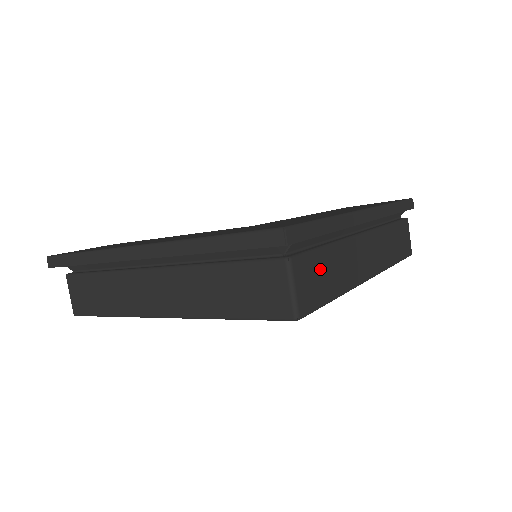
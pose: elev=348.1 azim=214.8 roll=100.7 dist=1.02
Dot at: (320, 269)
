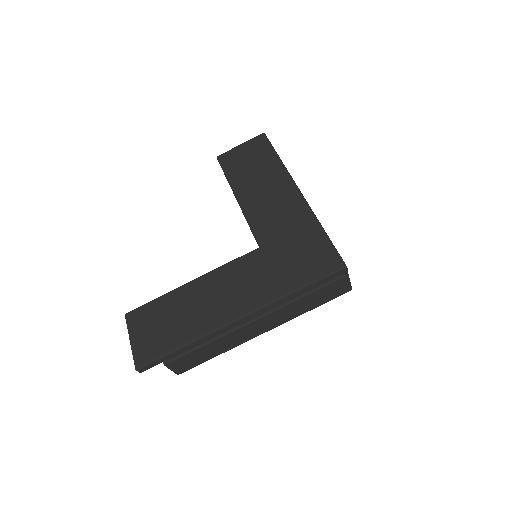
Dot at: occluded
